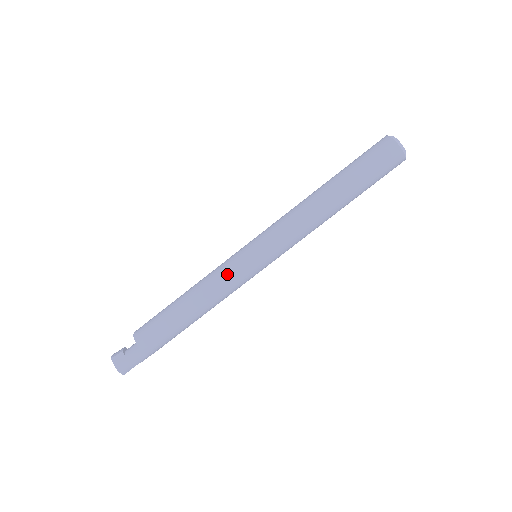
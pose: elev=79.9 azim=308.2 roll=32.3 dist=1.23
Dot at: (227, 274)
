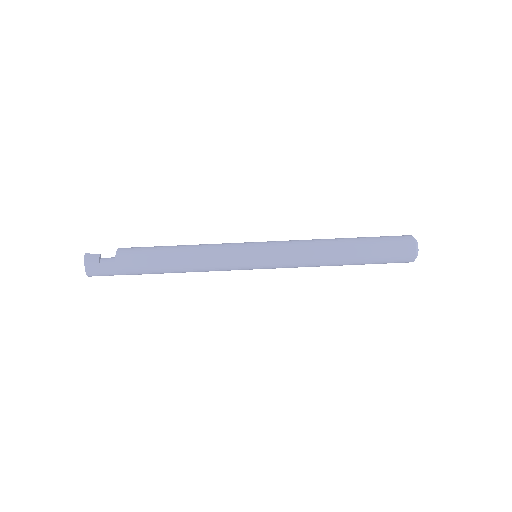
Dot at: (226, 263)
